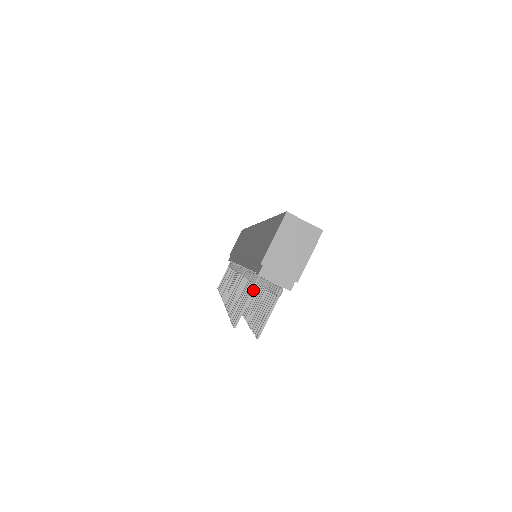
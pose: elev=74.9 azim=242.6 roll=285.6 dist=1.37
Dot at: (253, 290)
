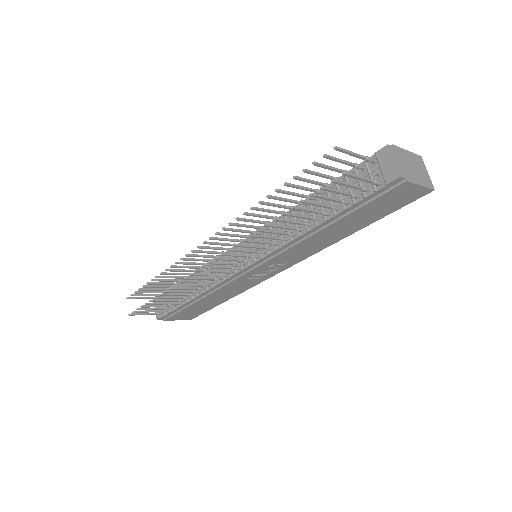
Dot at: (363, 157)
